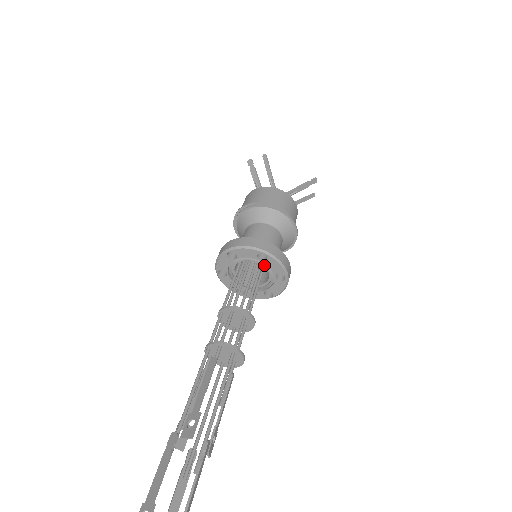
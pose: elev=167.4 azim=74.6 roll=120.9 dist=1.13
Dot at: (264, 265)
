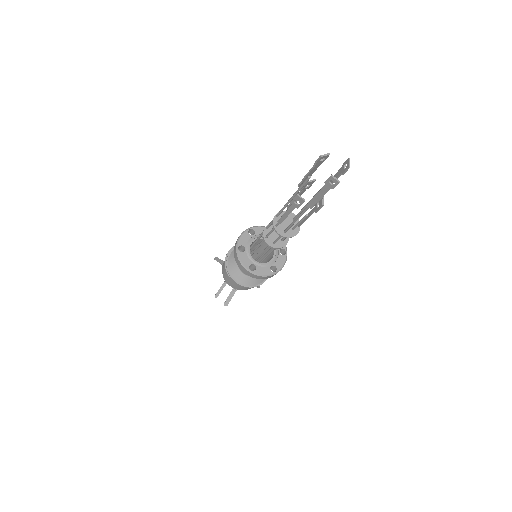
Dot at: occluded
